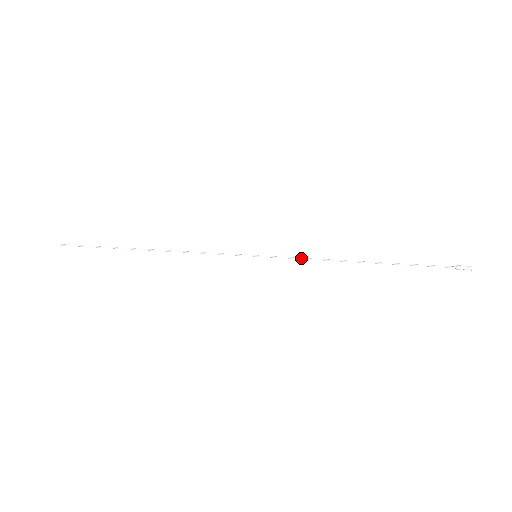
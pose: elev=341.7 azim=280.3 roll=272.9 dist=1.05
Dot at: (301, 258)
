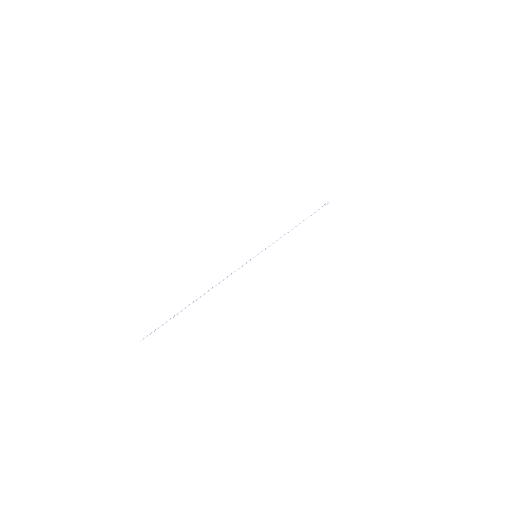
Dot at: occluded
